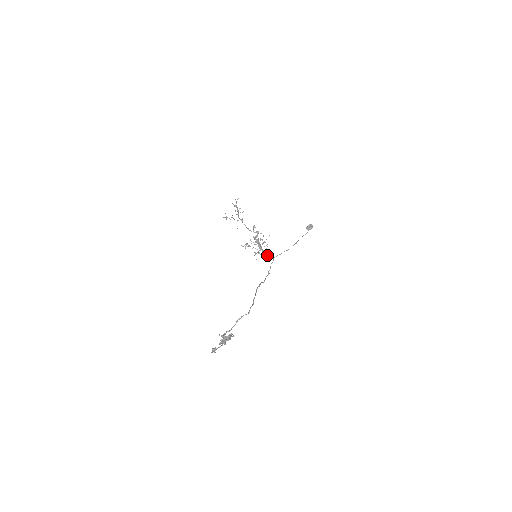
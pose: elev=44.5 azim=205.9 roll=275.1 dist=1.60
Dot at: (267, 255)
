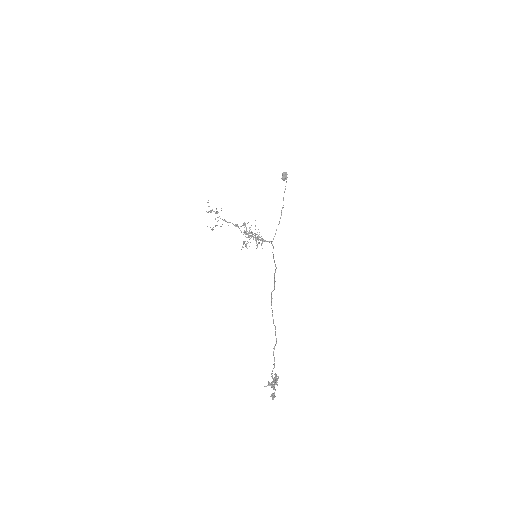
Dot at: occluded
